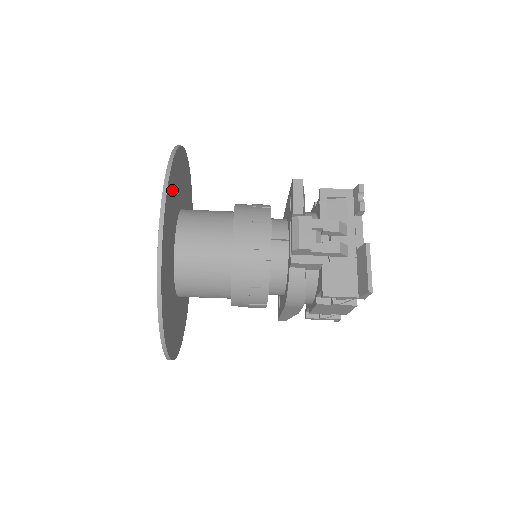
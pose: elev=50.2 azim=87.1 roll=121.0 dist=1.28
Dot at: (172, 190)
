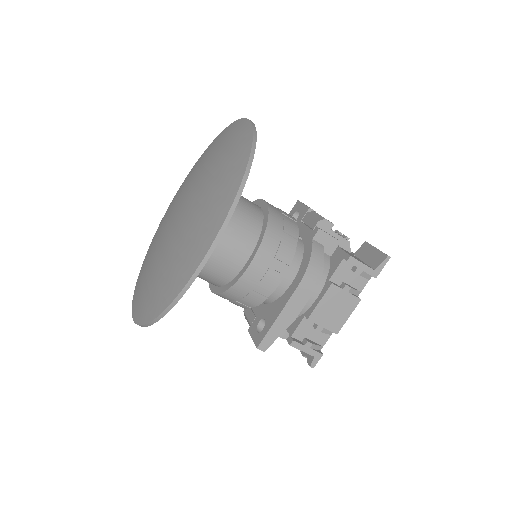
Dot at: occluded
